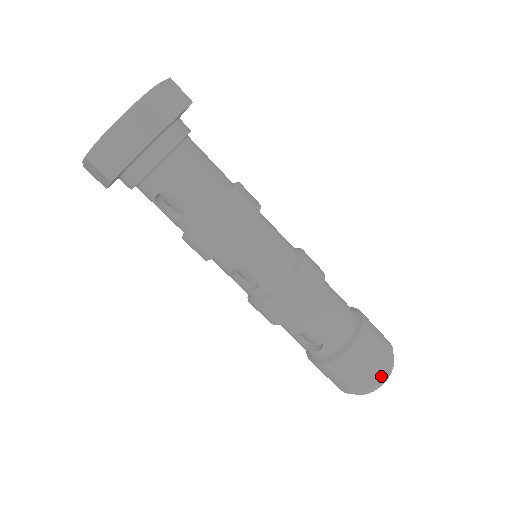
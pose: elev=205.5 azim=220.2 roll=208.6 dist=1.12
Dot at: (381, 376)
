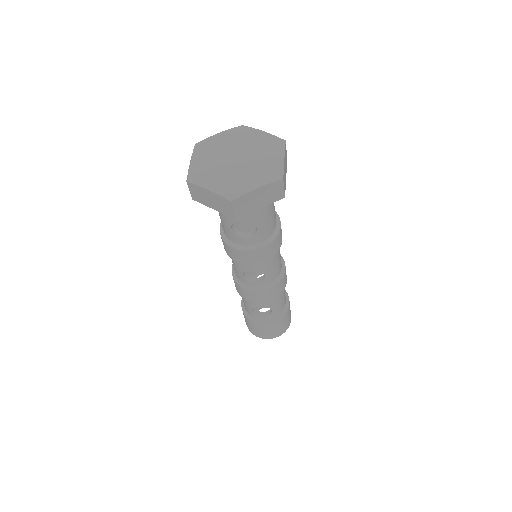
Dot at: occluded
